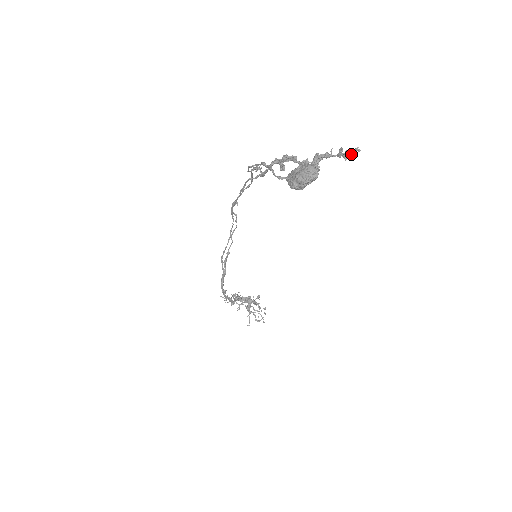
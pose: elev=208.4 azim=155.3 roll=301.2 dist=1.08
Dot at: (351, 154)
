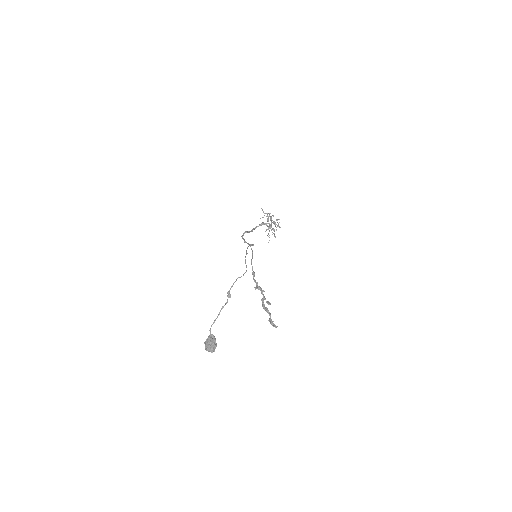
Dot at: (272, 325)
